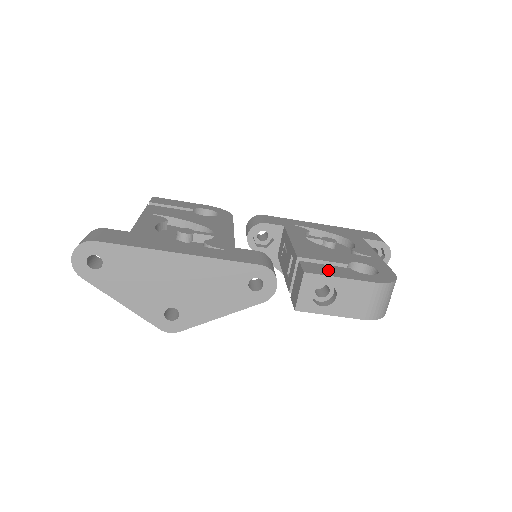
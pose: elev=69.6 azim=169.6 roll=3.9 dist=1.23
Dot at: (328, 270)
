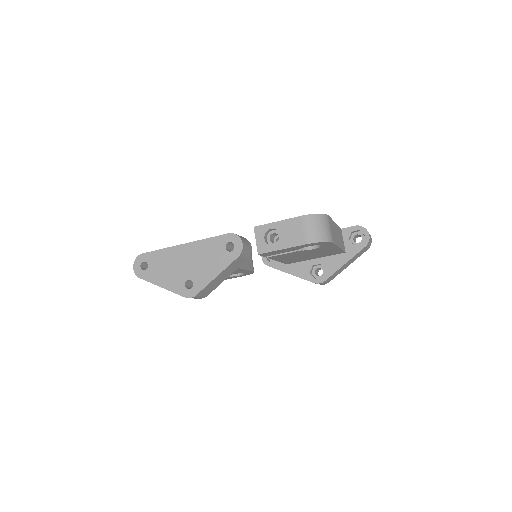
Dot at: occluded
